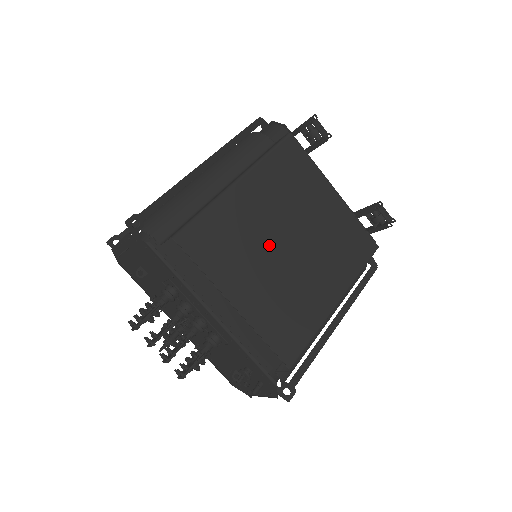
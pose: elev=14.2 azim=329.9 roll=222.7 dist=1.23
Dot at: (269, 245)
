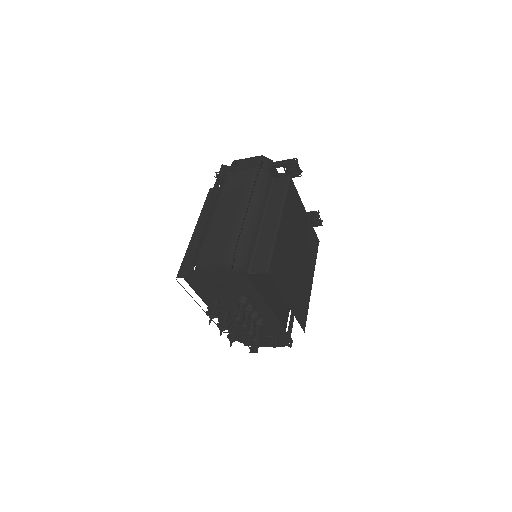
Dot at: (293, 260)
